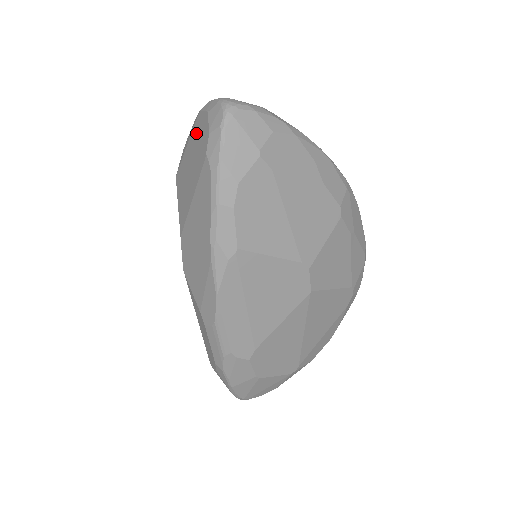
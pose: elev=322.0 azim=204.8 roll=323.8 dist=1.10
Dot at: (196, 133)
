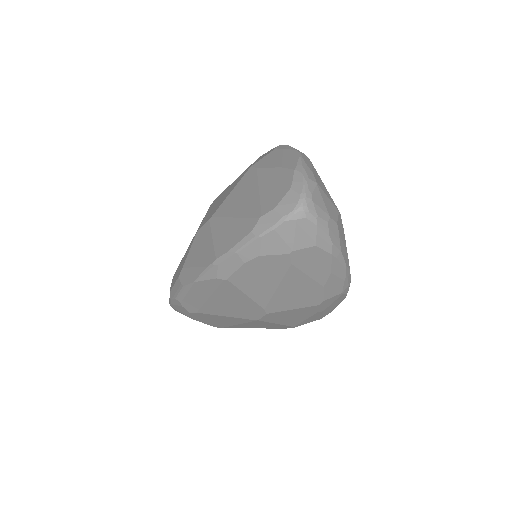
Dot at: (277, 180)
